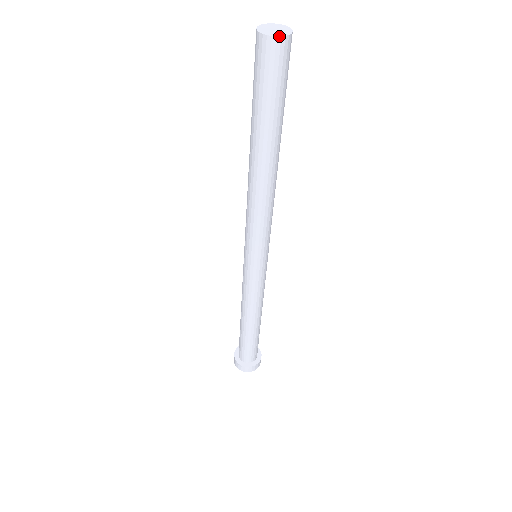
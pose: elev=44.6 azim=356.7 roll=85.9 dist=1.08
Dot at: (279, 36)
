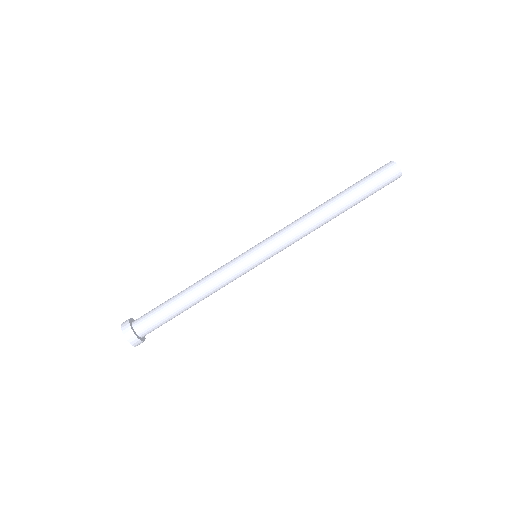
Dot at: occluded
